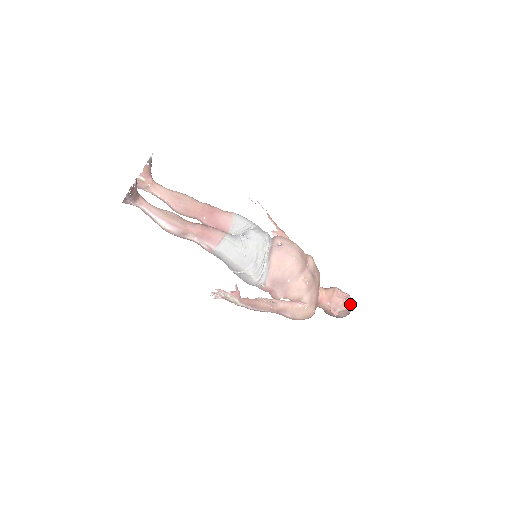
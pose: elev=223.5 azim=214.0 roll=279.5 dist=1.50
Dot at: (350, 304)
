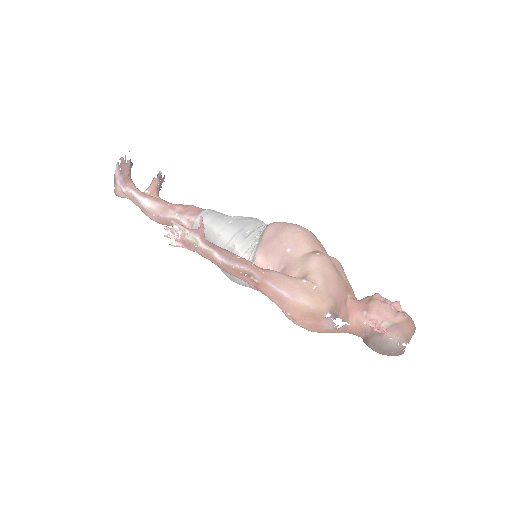
Dot at: (405, 316)
